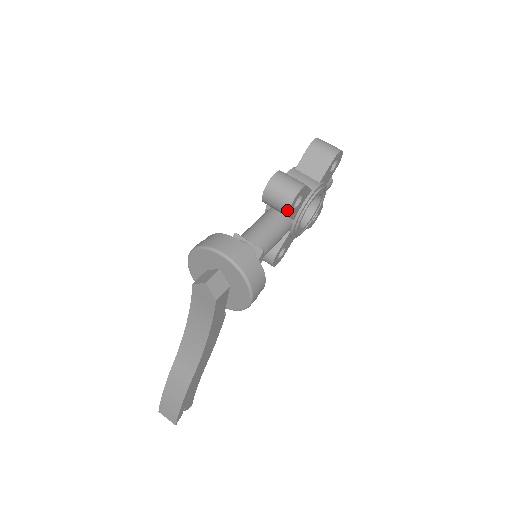
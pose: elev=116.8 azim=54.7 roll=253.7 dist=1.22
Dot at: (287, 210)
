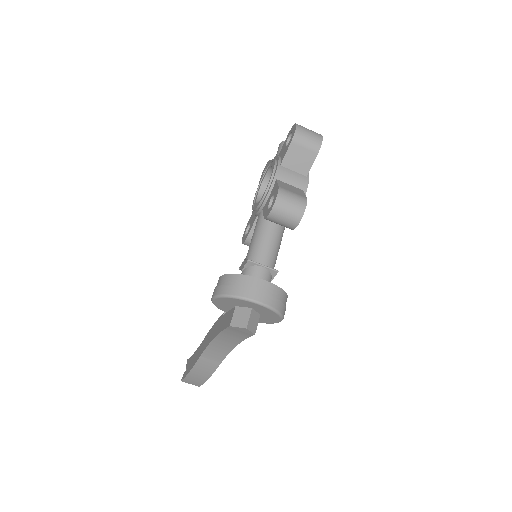
Dot at: (293, 228)
